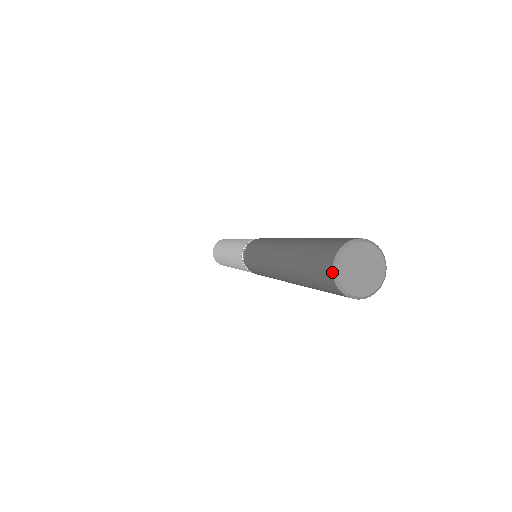
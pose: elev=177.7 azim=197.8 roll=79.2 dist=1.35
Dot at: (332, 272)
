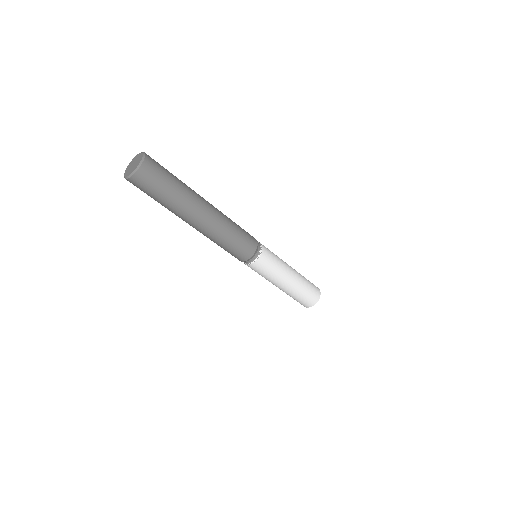
Dot at: occluded
